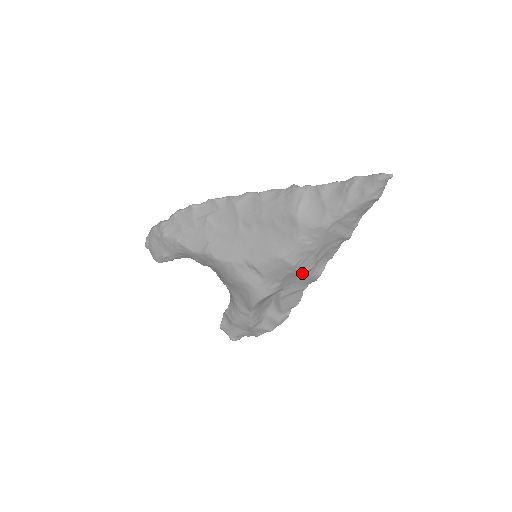
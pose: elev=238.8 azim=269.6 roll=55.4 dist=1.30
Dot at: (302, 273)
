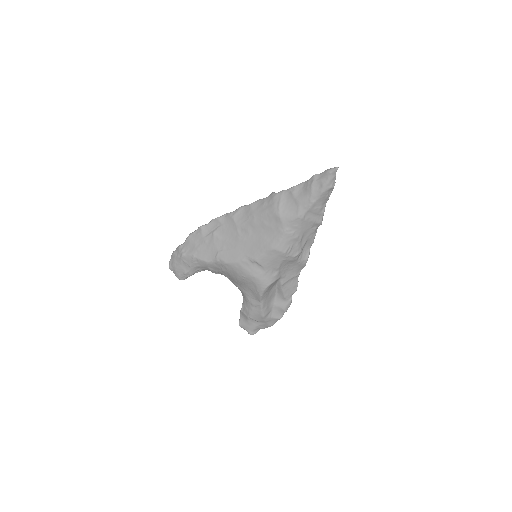
Dot at: (293, 259)
